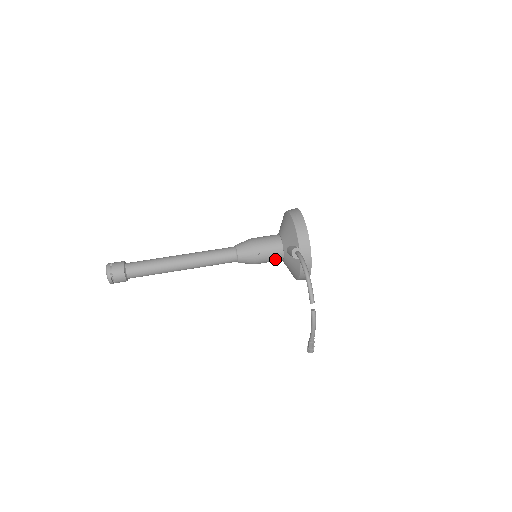
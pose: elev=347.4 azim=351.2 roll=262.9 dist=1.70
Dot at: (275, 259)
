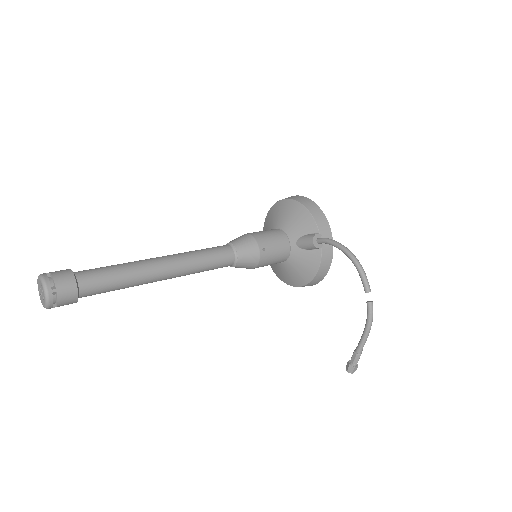
Dot at: (280, 258)
